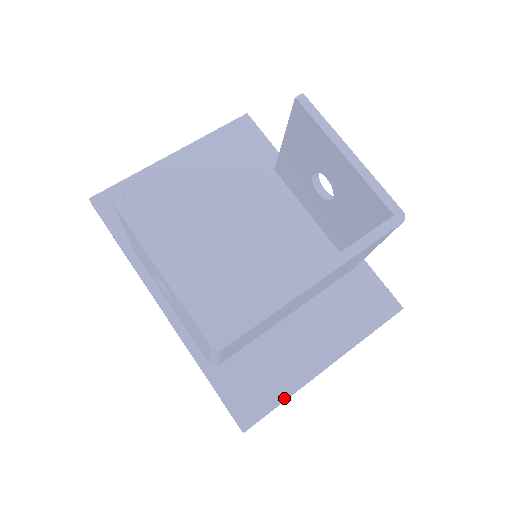
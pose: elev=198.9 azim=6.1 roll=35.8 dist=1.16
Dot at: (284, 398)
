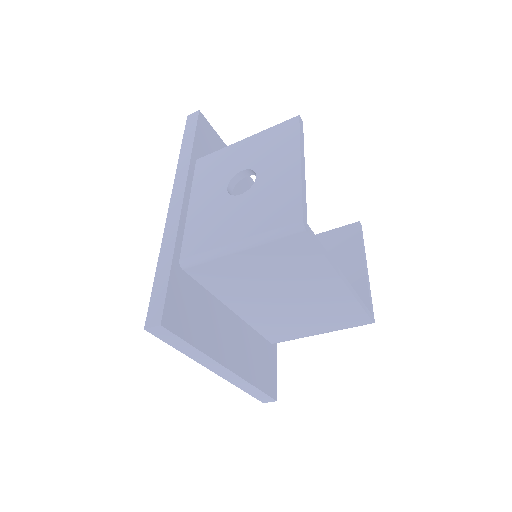
Dot at: (196, 345)
